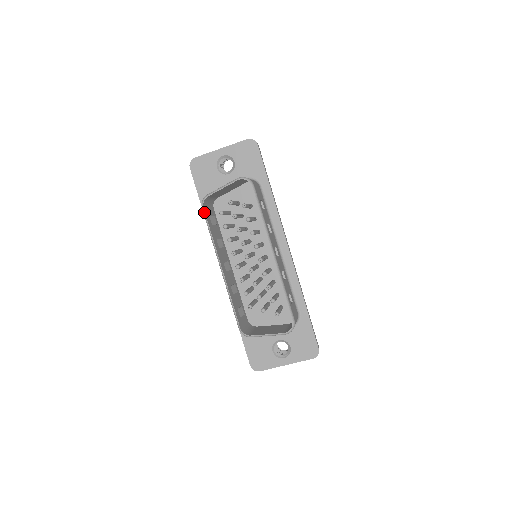
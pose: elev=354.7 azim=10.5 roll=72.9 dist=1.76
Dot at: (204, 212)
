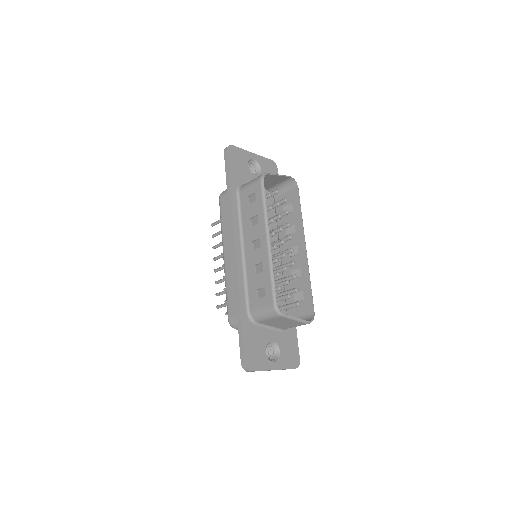
Dot at: occluded
